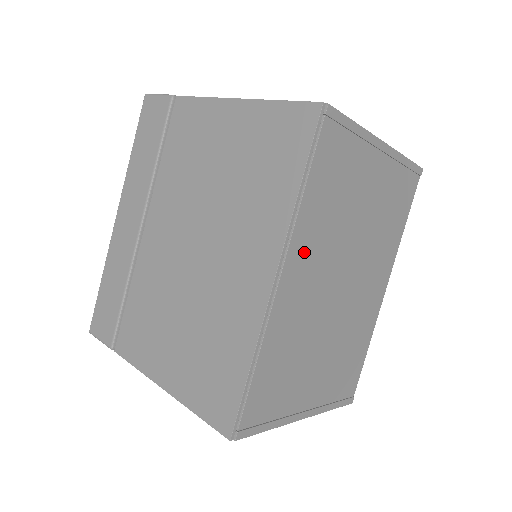
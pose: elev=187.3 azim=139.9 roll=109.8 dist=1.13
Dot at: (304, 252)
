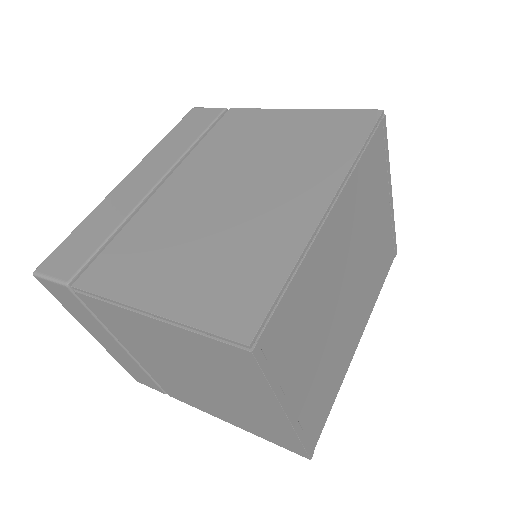
Dot at: (345, 211)
